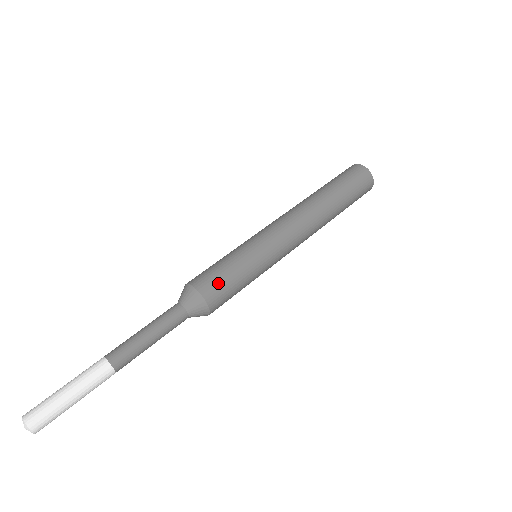
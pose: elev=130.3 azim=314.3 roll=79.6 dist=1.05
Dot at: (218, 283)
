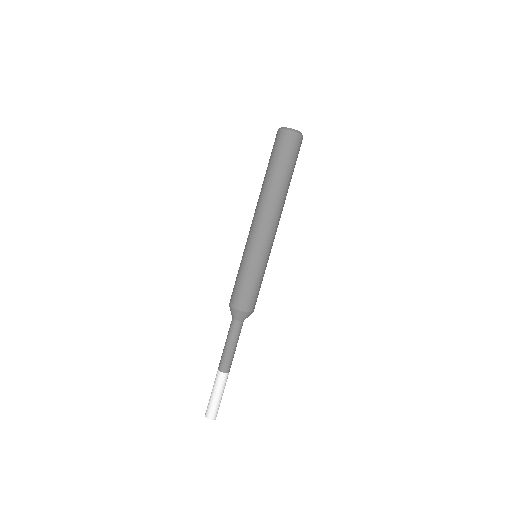
Dot at: (242, 296)
